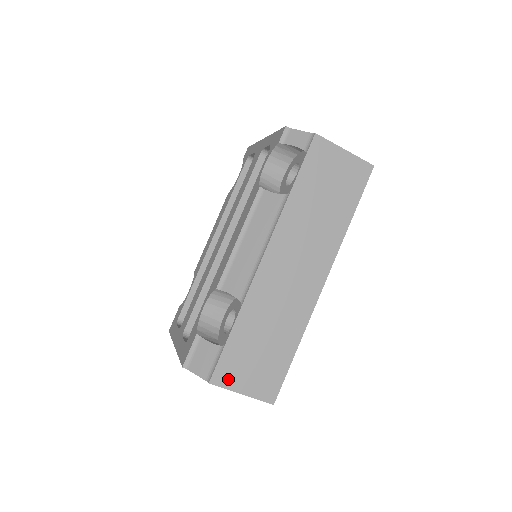
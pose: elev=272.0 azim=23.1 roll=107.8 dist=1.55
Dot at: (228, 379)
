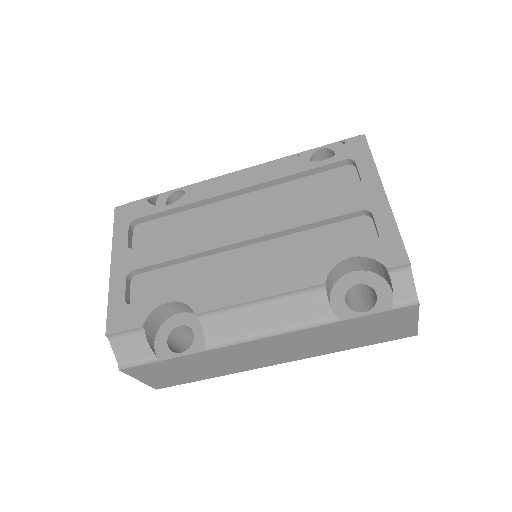
Dot at: (138, 373)
